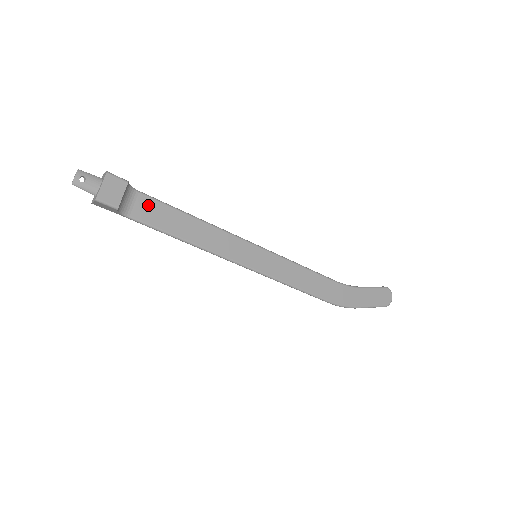
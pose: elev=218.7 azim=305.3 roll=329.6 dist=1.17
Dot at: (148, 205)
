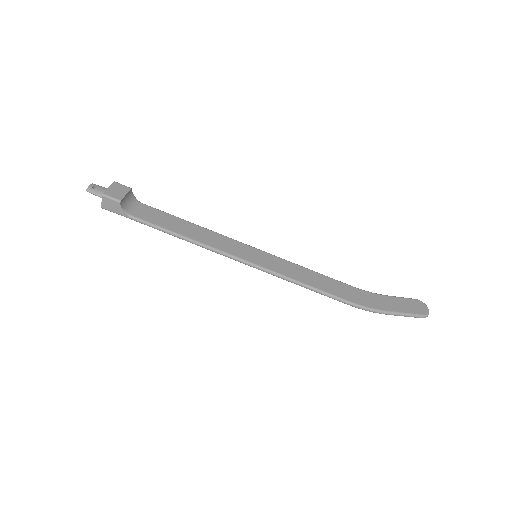
Dot at: (150, 211)
